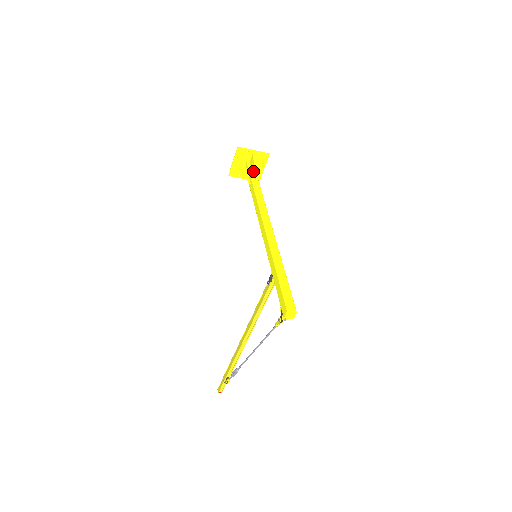
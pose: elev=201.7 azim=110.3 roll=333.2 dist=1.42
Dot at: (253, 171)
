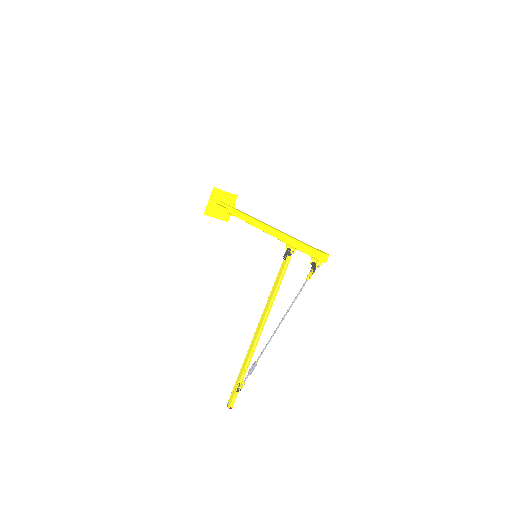
Dot at: (230, 204)
